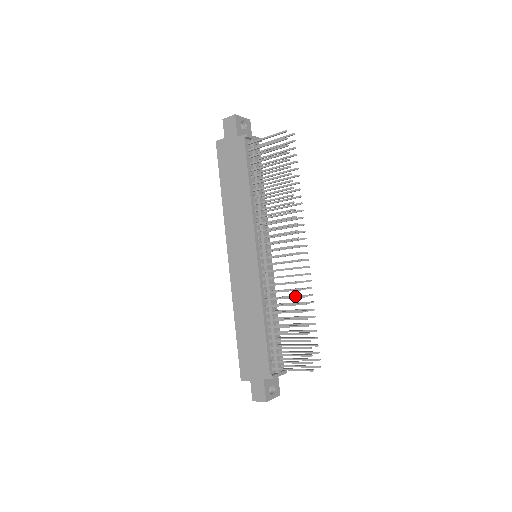
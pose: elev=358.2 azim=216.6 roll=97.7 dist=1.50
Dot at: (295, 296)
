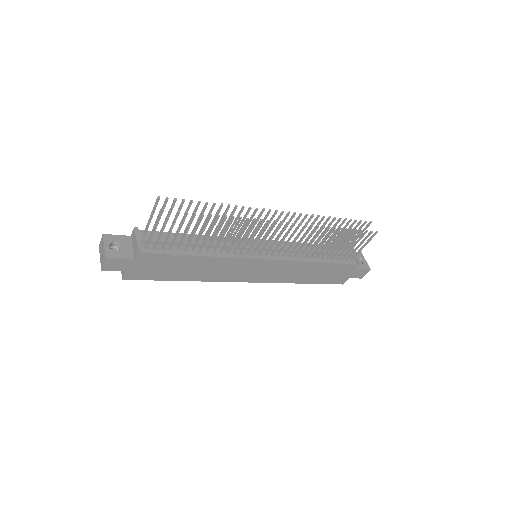
Dot at: (318, 234)
